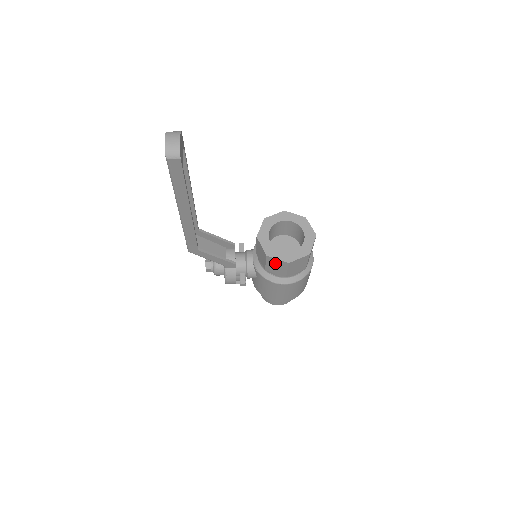
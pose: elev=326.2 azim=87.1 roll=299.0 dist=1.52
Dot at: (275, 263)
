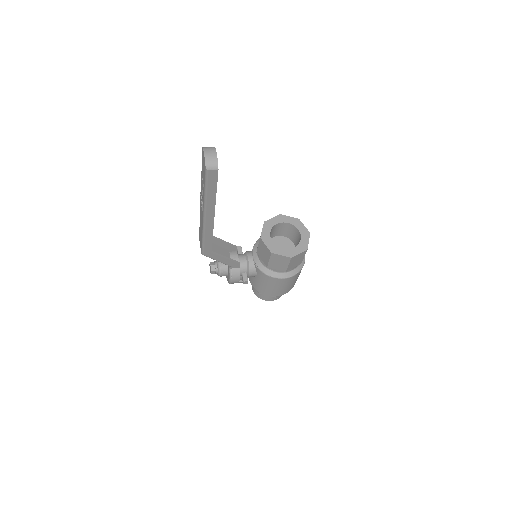
Dot at: (278, 259)
